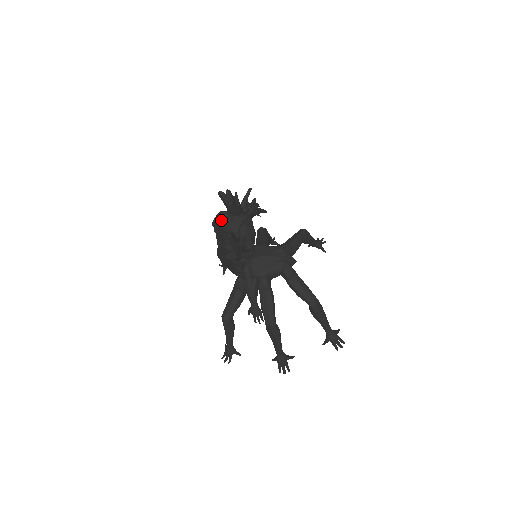
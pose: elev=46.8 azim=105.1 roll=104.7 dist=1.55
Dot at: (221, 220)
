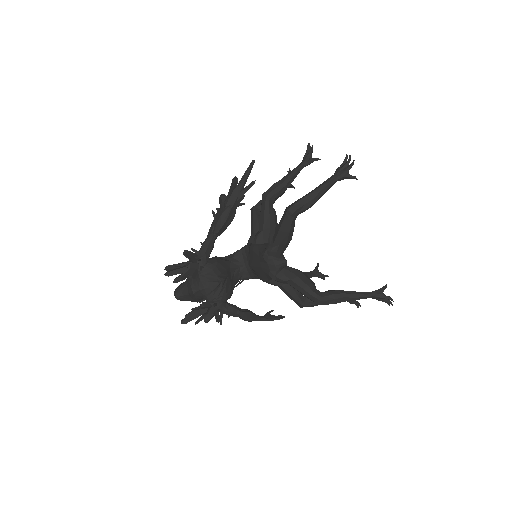
Dot at: occluded
